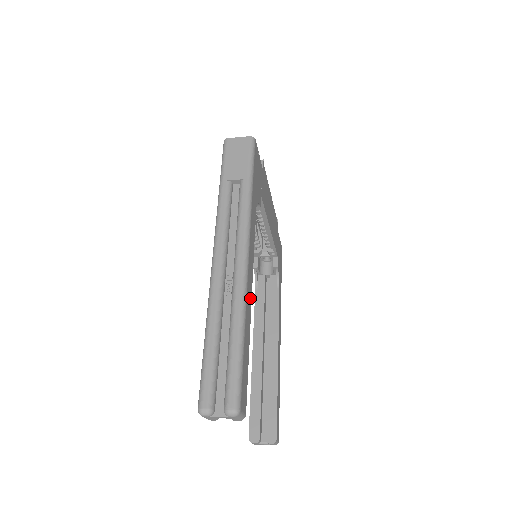
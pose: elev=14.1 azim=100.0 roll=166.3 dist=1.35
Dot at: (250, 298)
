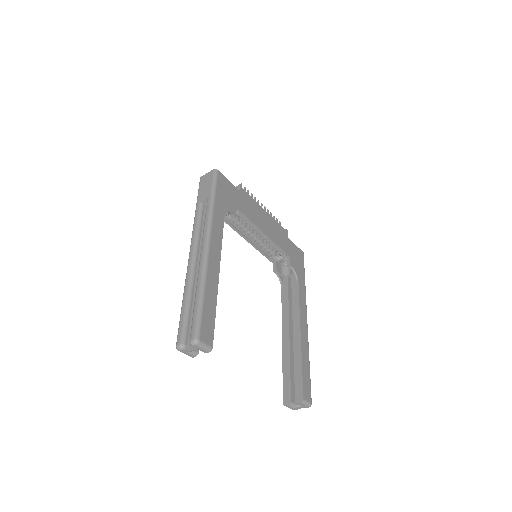
Dot at: (216, 272)
